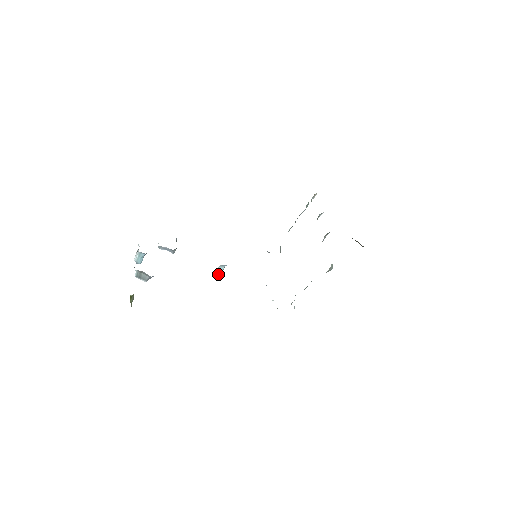
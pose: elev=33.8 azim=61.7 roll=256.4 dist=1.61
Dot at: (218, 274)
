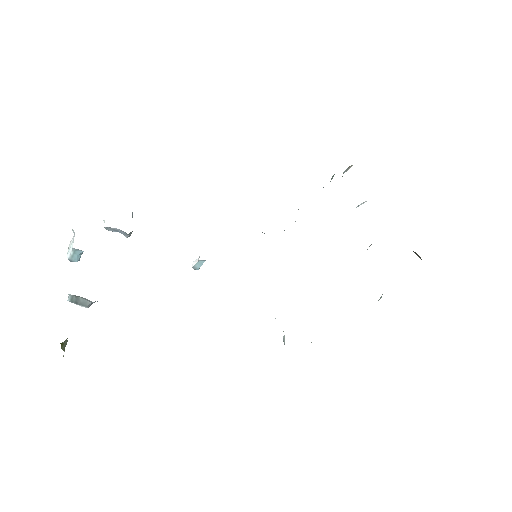
Dot at: (195, 269)
